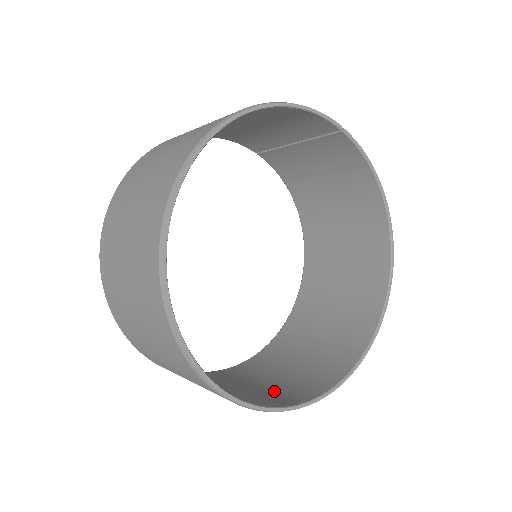
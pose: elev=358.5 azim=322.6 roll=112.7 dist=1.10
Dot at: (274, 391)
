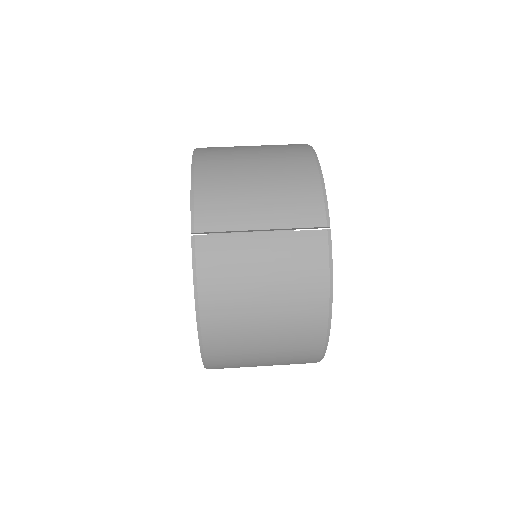
Dot at: occluded
